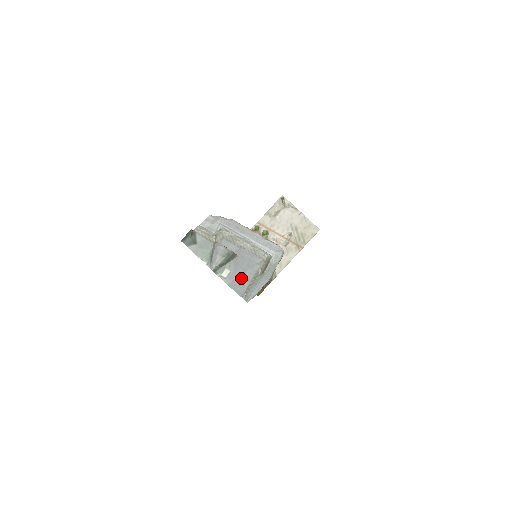
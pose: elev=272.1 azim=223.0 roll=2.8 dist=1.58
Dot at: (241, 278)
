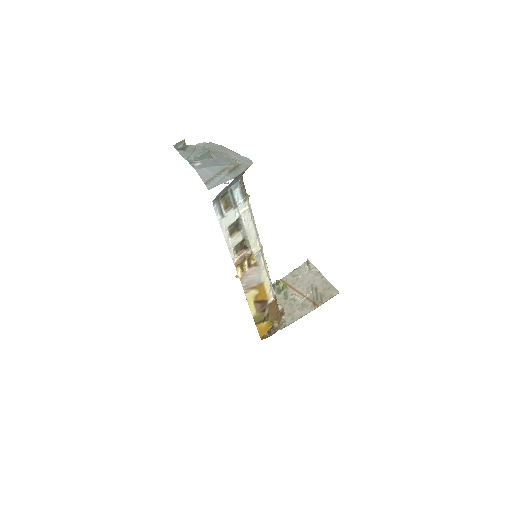
Dot at: (209, 169)
